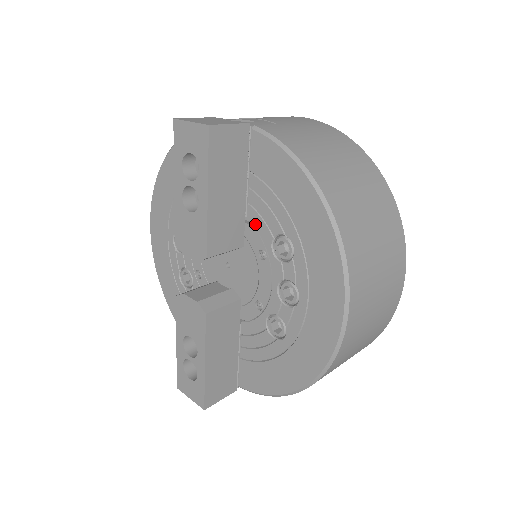
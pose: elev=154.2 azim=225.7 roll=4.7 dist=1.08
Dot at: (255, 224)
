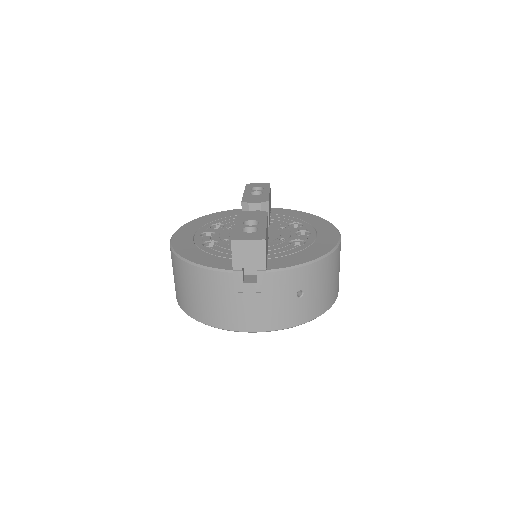
Dot at: (276, 222)
